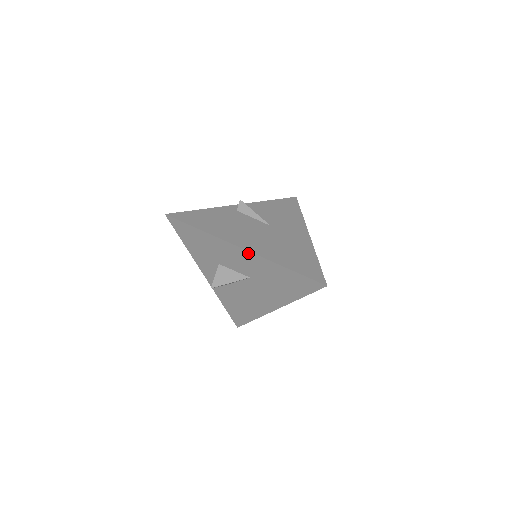
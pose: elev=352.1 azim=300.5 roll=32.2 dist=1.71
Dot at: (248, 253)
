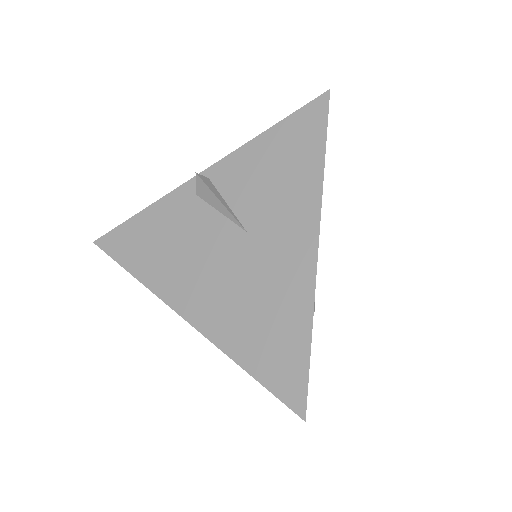
Dot at: (195, 324)
